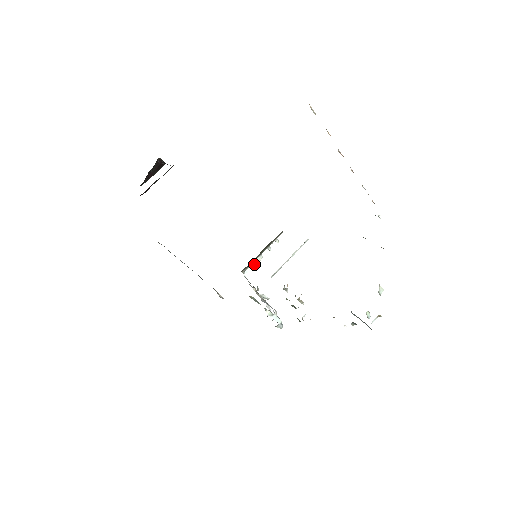
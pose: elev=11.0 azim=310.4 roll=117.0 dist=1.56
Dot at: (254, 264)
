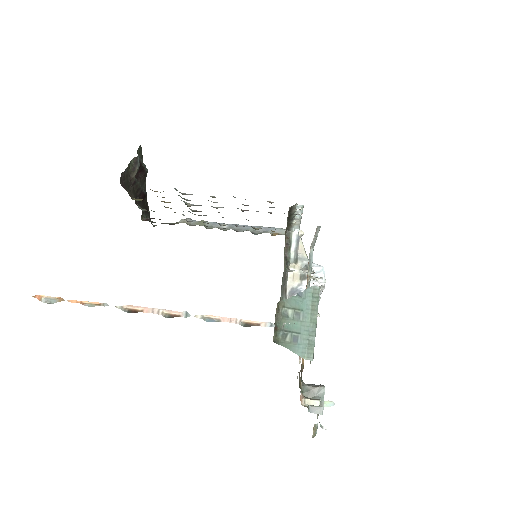
Dot at: (297, 223)
